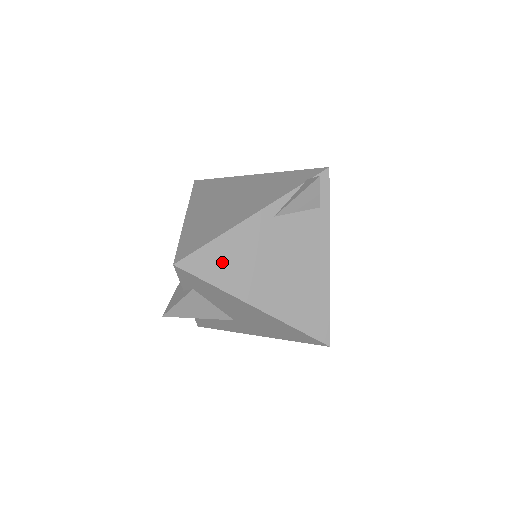
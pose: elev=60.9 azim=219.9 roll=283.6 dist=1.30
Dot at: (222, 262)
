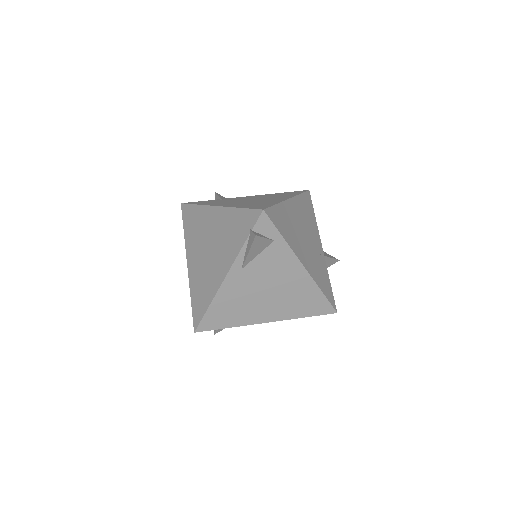
Dot at: (224, 314)
